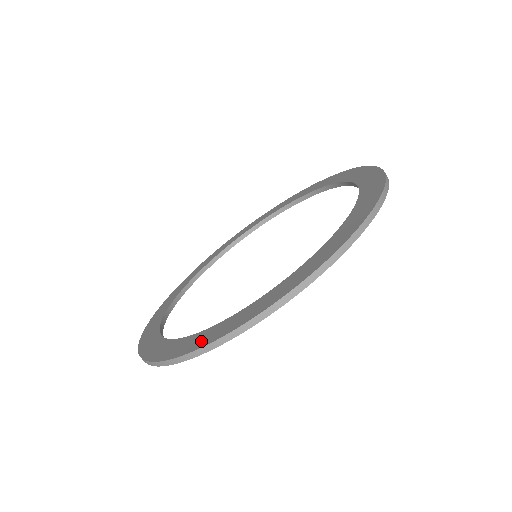
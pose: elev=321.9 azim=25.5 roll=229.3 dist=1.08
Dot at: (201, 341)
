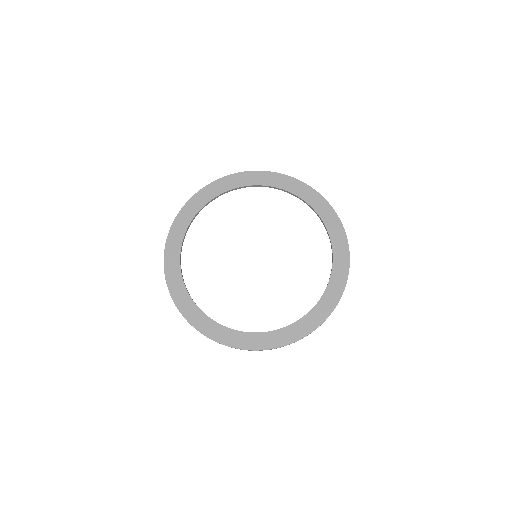
Dot at: (288, 338)
